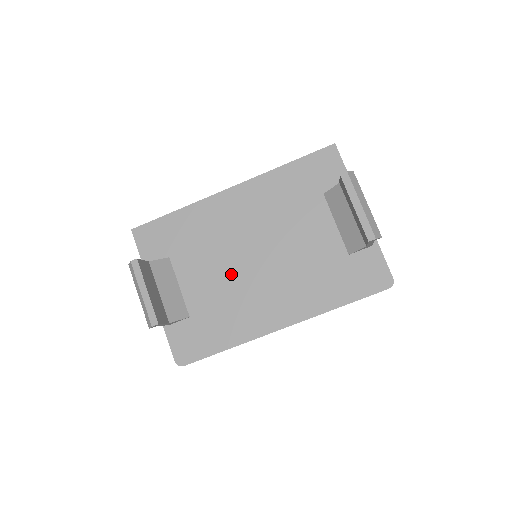
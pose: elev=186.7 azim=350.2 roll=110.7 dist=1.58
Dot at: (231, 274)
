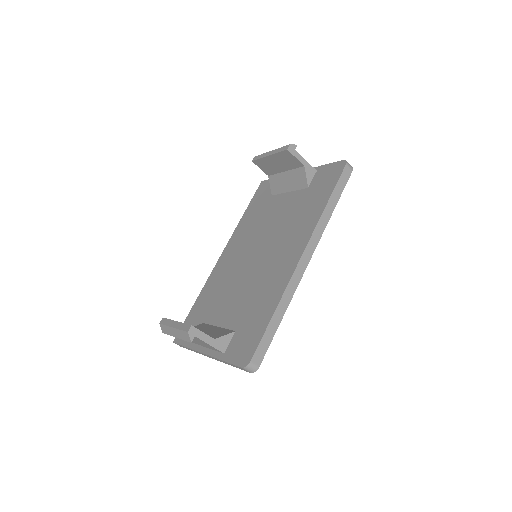
Dot at: (247, 280)
